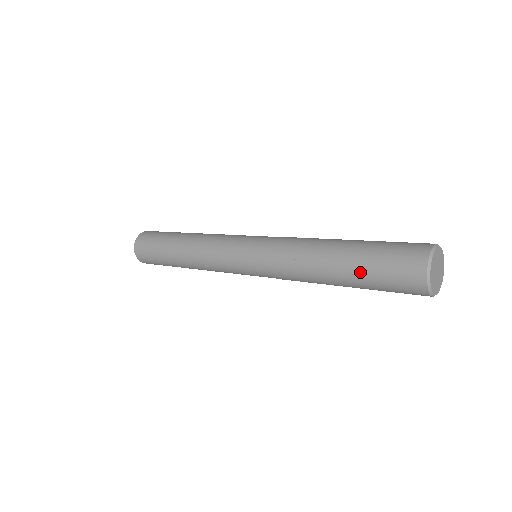
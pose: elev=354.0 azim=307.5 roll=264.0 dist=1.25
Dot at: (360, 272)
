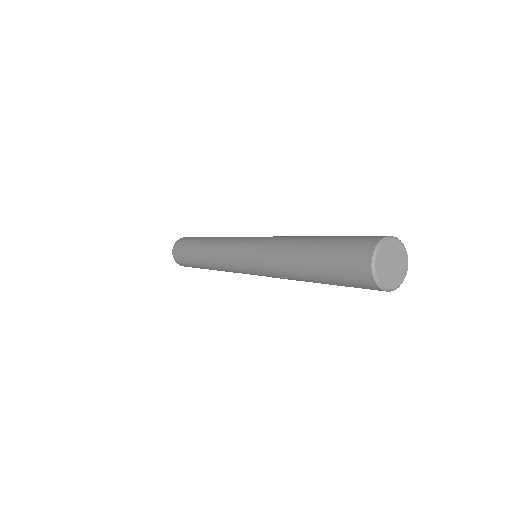
Dot at: (329, 282)
